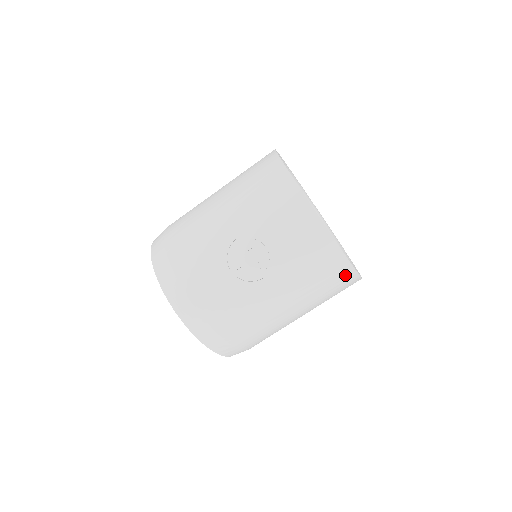
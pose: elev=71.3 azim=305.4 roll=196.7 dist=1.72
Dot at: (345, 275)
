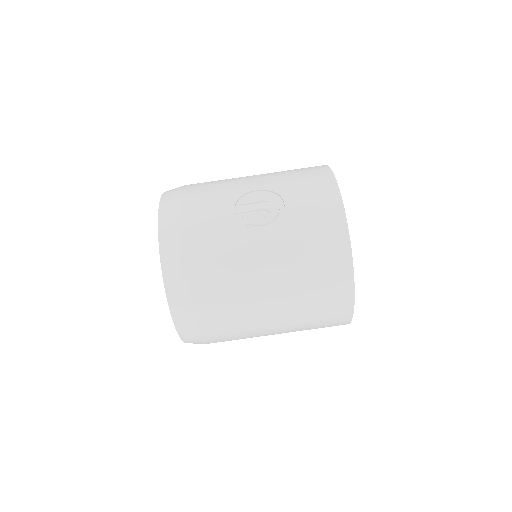
Dot at: (341, 278)
